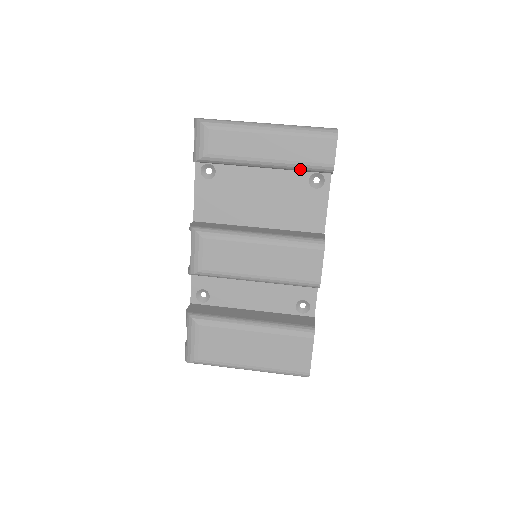
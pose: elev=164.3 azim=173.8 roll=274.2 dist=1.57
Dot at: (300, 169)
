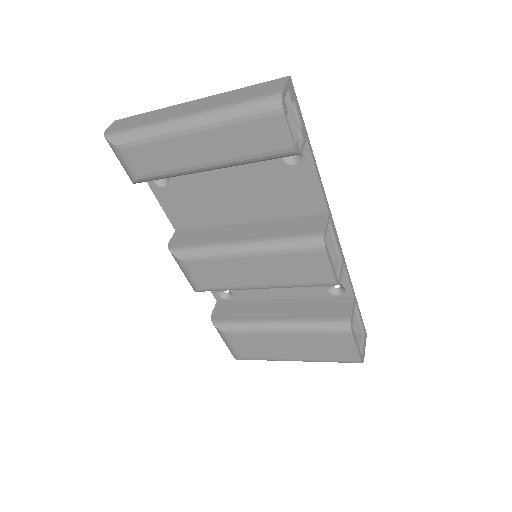
Dot at: (254, 162)
